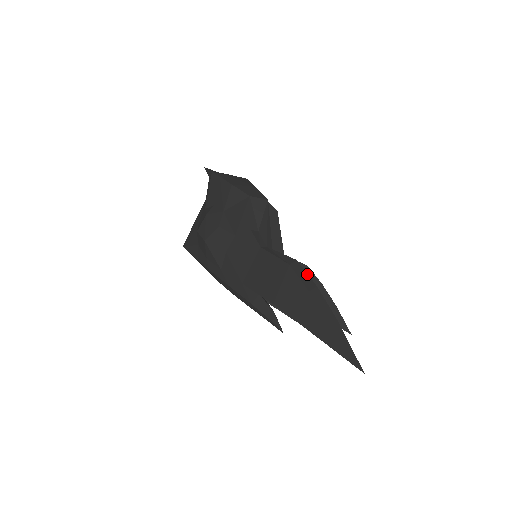
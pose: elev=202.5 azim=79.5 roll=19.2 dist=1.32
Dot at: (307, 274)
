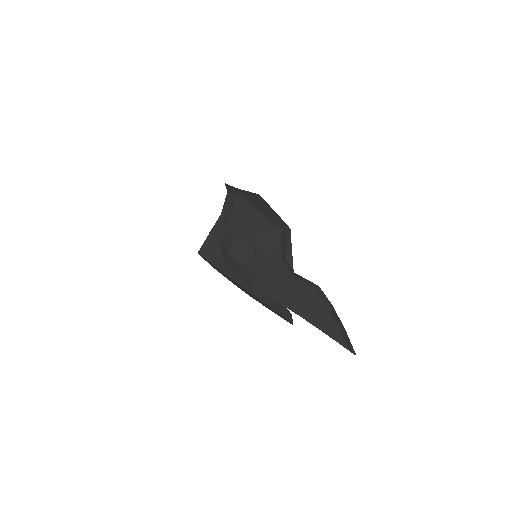
Dot at: (326, 297)
